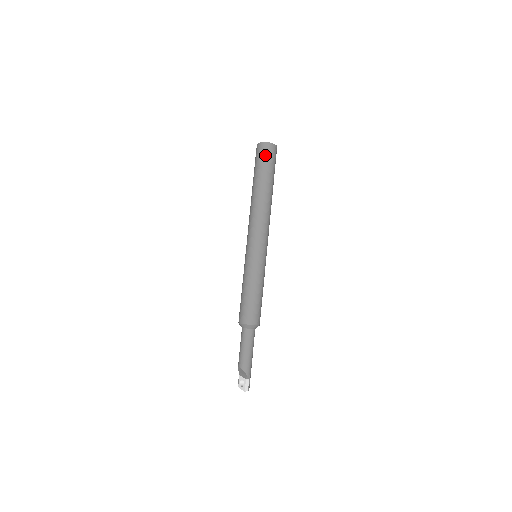
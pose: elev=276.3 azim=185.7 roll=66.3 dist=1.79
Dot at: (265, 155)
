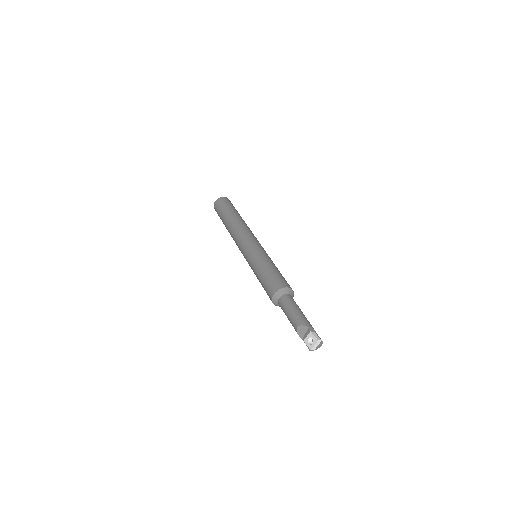
Dot at: (222, 203)
